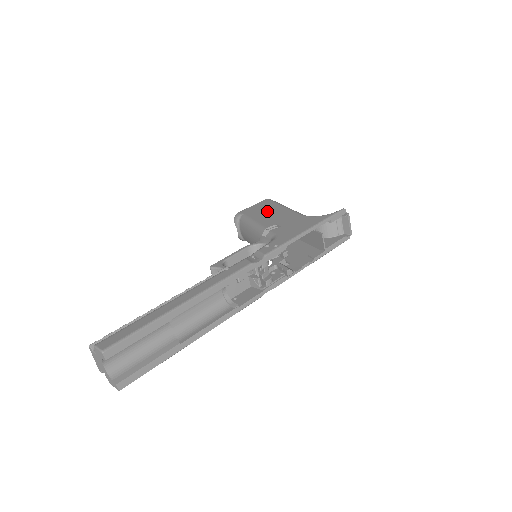
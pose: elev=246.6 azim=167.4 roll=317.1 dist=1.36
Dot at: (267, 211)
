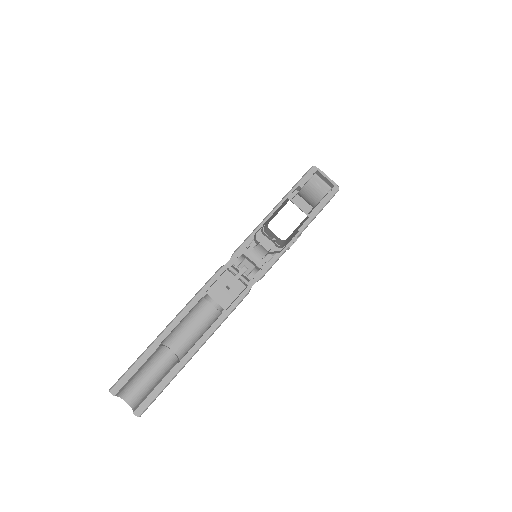
Dot at: occluded
